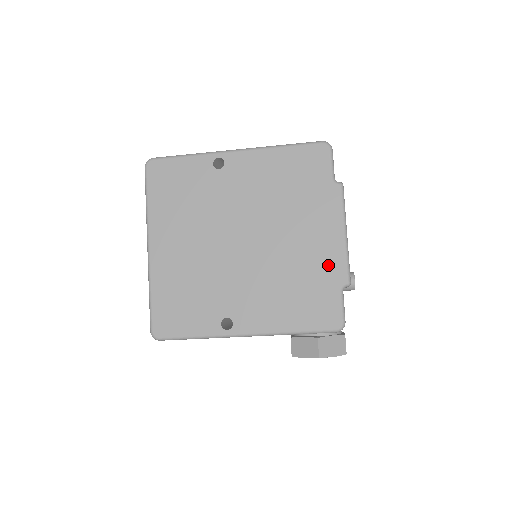
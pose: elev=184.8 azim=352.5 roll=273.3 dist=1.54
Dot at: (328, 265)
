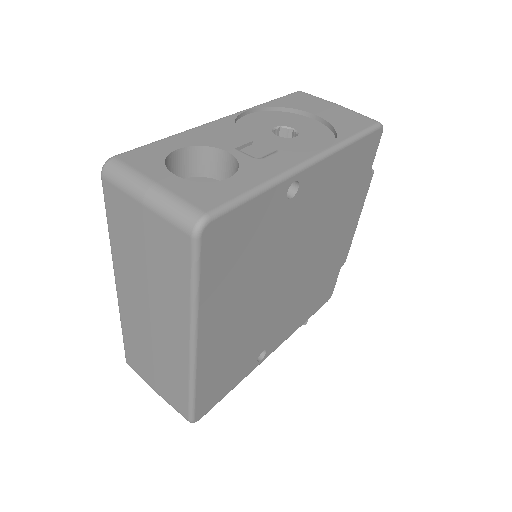
Dot at: (341, 255)
